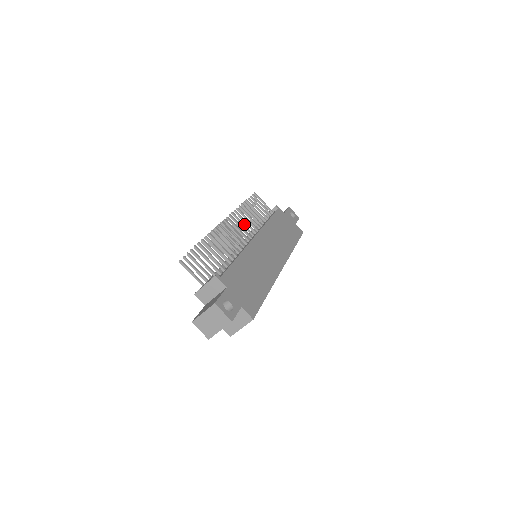
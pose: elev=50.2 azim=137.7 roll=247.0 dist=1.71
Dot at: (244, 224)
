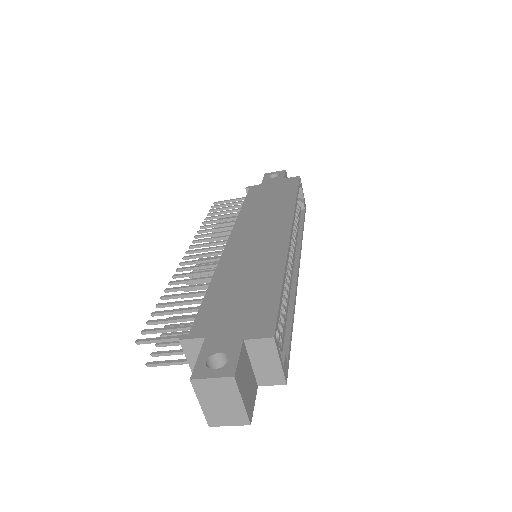
Dot at: (212, 242)
